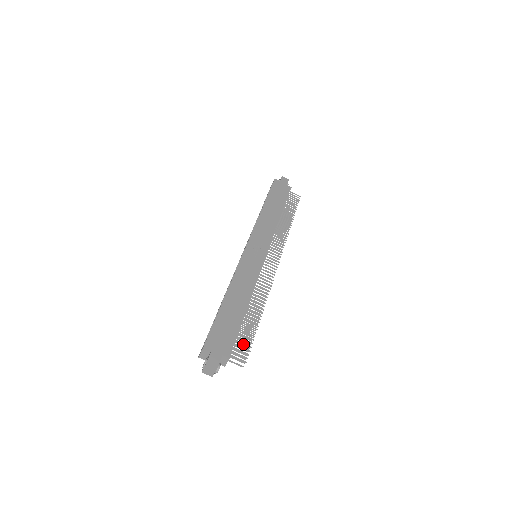
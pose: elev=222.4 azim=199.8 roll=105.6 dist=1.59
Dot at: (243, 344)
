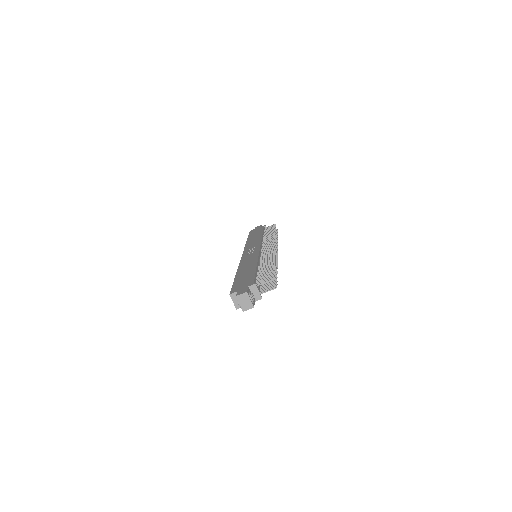
Dot at: (265, 277)
